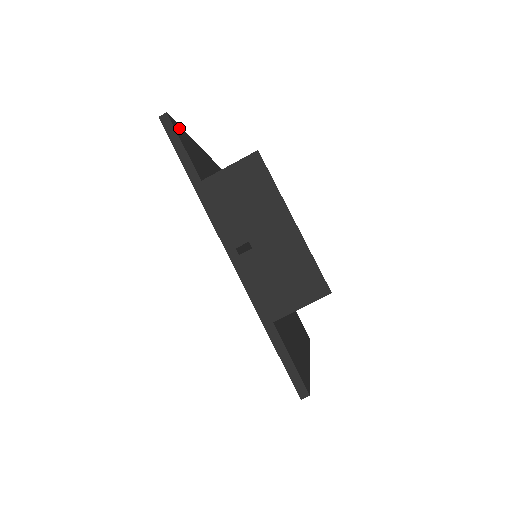
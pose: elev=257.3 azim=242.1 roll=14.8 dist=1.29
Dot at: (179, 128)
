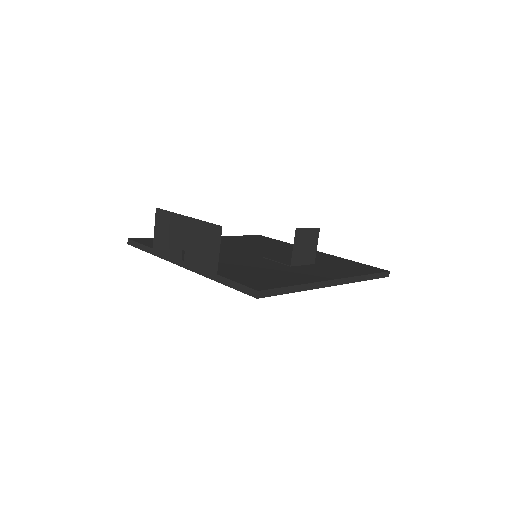
Dot at: (147, 239)
